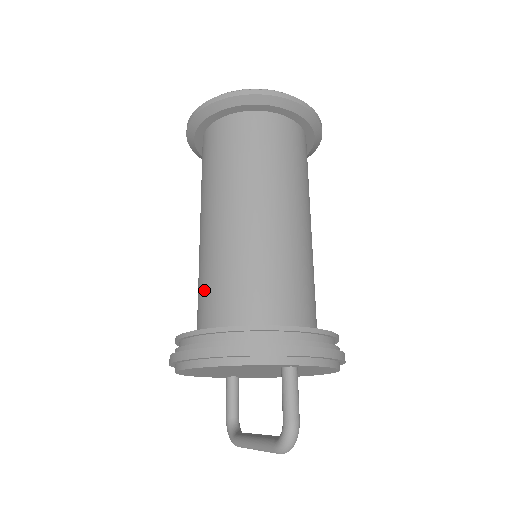
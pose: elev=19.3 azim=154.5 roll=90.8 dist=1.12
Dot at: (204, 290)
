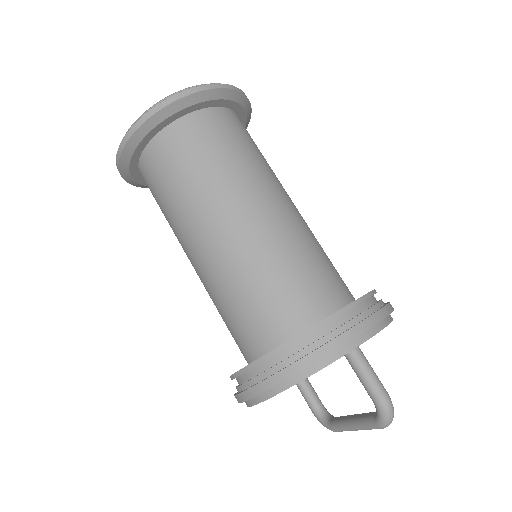
Dot at: (230, 320)
